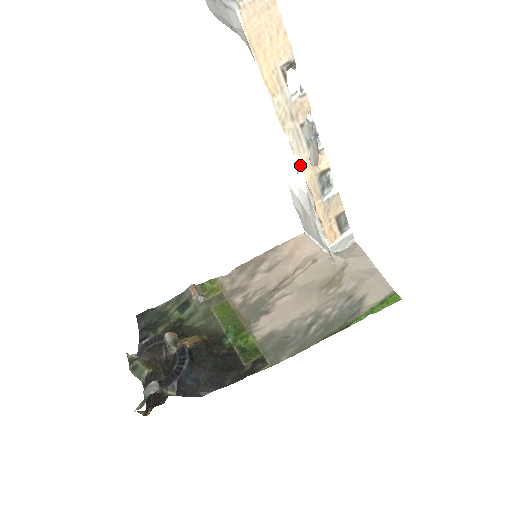
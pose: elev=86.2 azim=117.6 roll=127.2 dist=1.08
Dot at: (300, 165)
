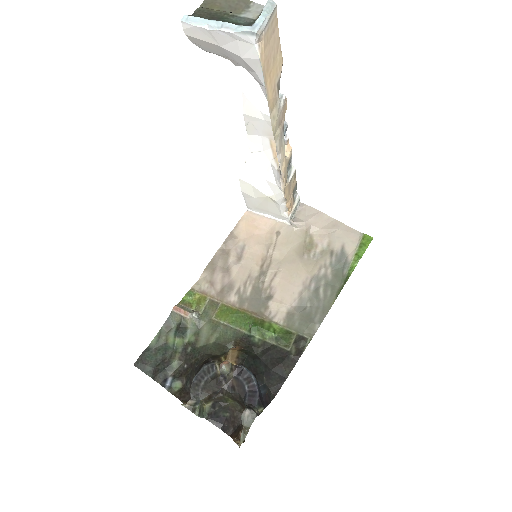
Dot at: (280, 162)
